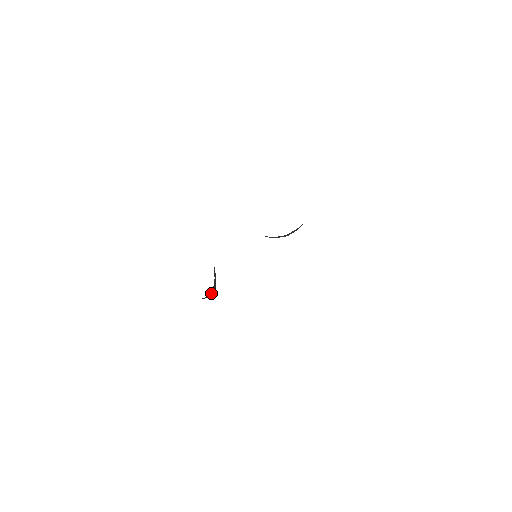
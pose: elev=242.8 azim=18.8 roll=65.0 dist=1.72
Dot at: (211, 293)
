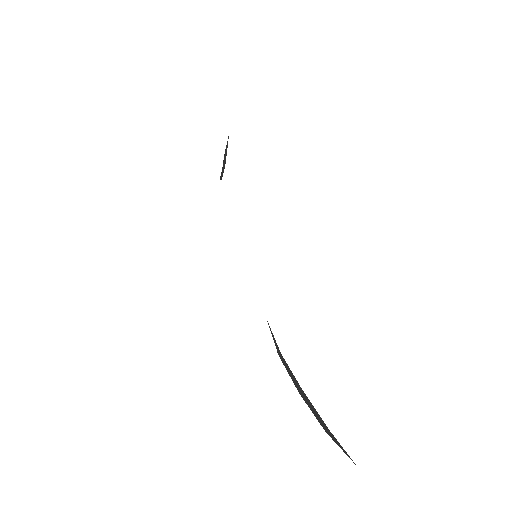
Dot at: (318, 415)
